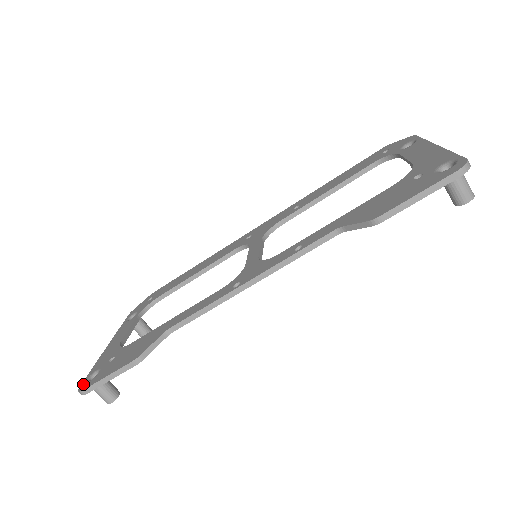
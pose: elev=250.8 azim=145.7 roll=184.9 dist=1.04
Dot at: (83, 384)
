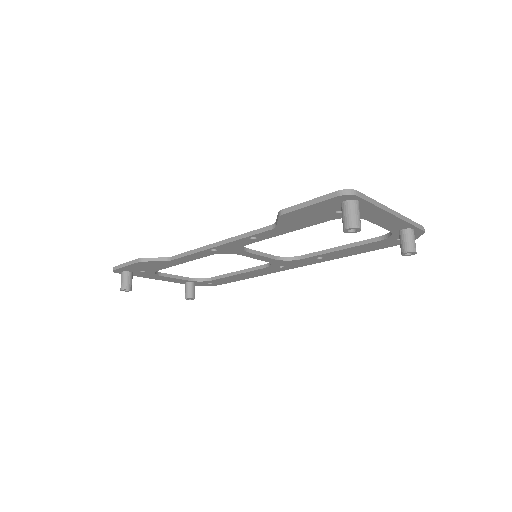
Dot at: occluded
